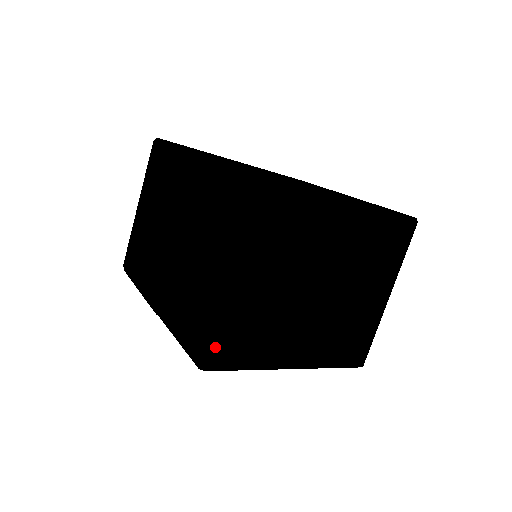
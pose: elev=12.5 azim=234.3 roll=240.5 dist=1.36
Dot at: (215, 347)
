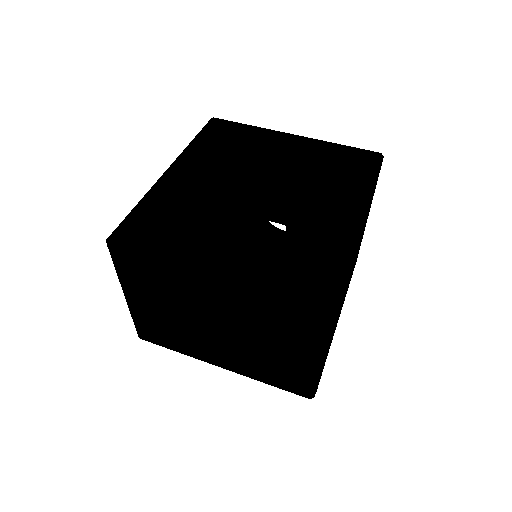
Dot at: occluded
